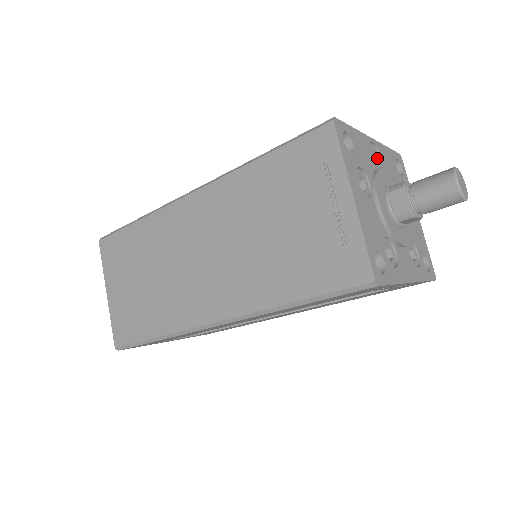
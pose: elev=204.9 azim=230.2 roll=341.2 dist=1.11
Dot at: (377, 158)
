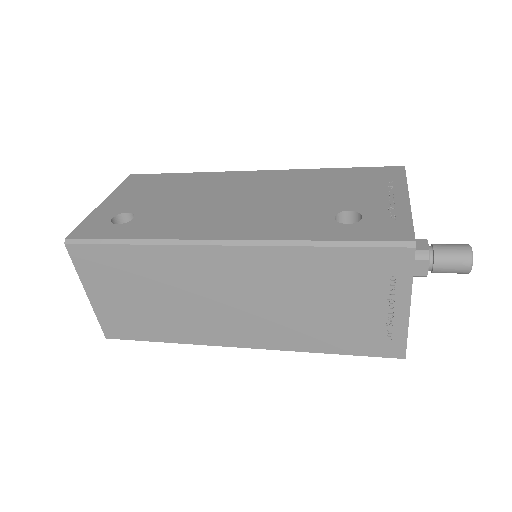
Dot at: occluded
